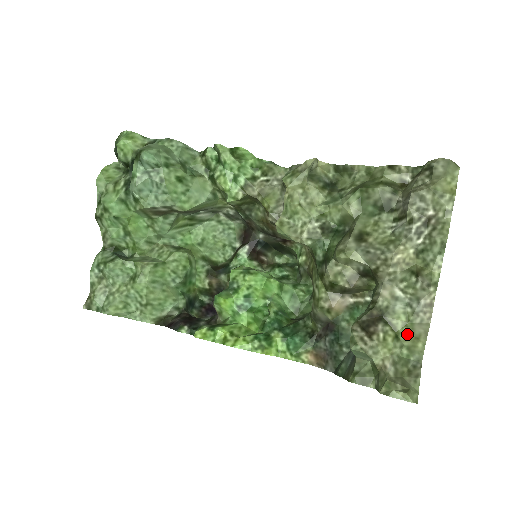
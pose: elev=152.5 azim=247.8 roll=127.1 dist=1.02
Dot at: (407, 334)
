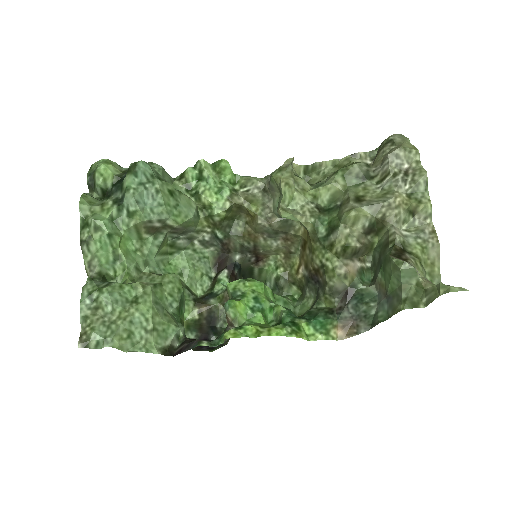
Dot at: (425, 261)
